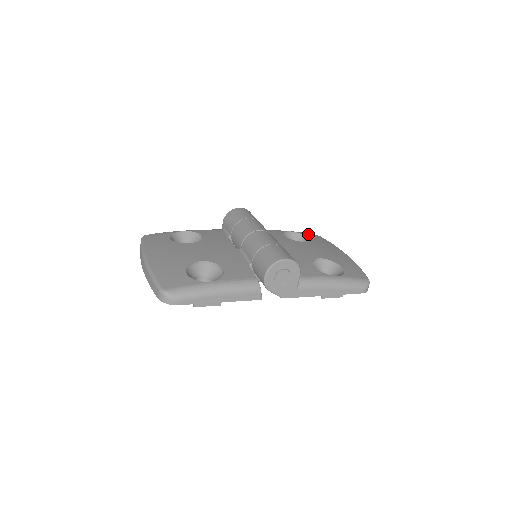
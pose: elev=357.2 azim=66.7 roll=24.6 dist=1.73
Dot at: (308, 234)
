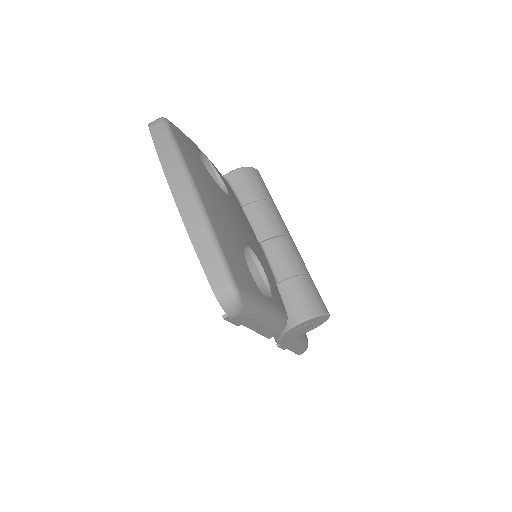
Dot at: occluded
